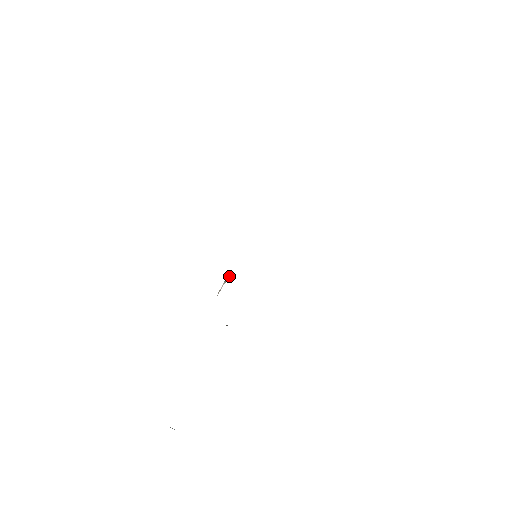
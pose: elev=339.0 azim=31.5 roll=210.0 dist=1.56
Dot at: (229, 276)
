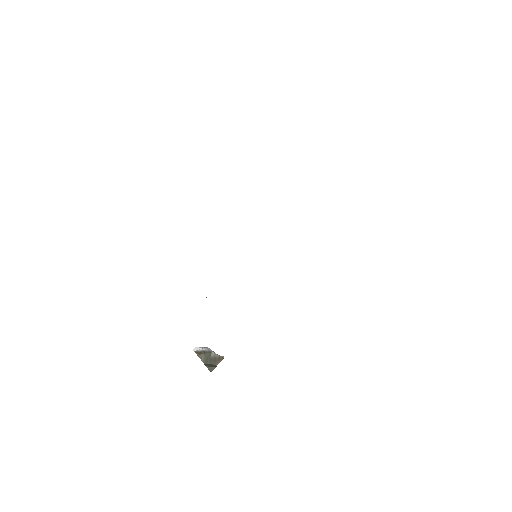
Dot at: occluded
